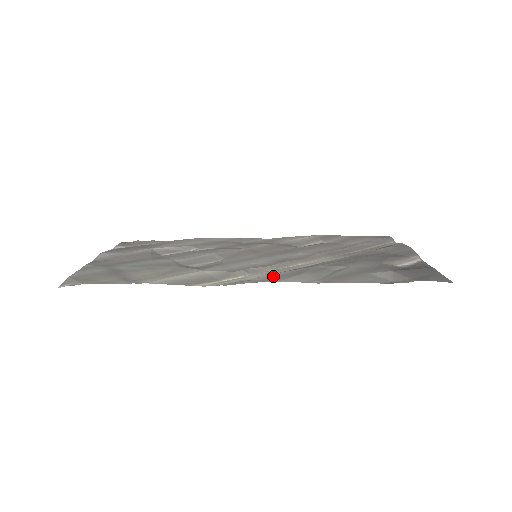
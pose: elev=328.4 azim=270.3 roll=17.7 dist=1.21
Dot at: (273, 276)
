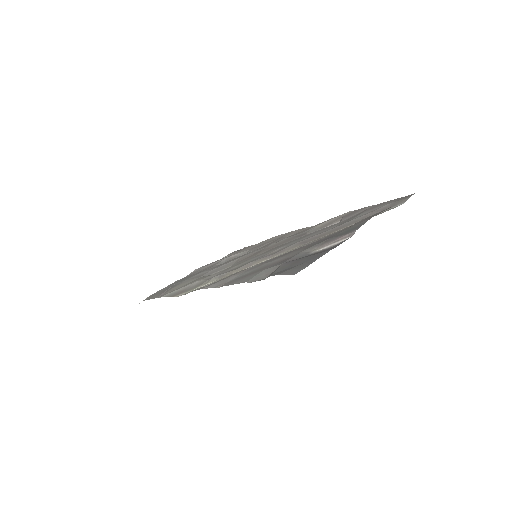
Dot at: occluded
